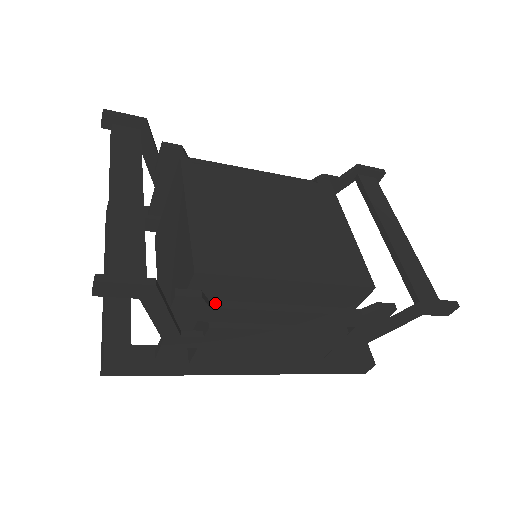
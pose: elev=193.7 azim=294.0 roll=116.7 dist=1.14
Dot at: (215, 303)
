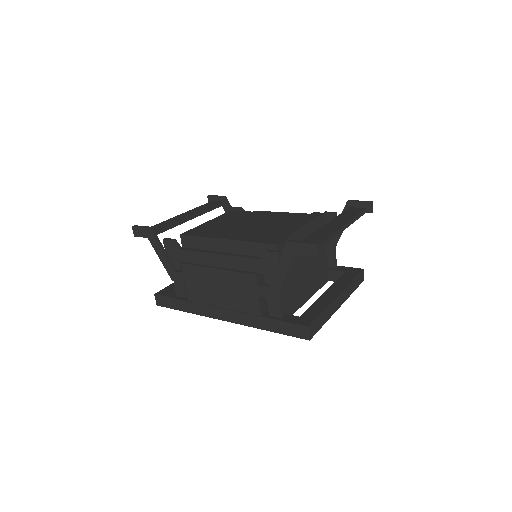
Dot at: (183, 248)
